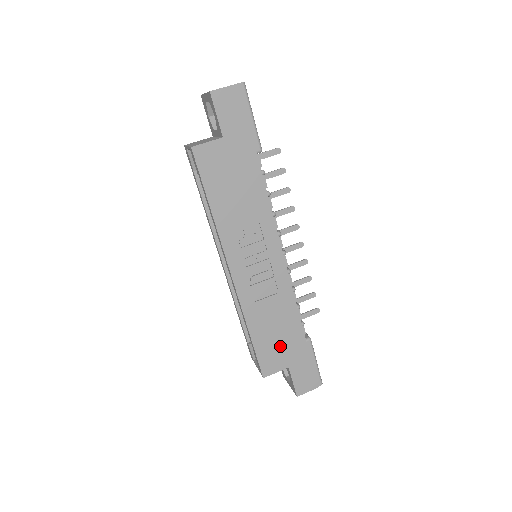
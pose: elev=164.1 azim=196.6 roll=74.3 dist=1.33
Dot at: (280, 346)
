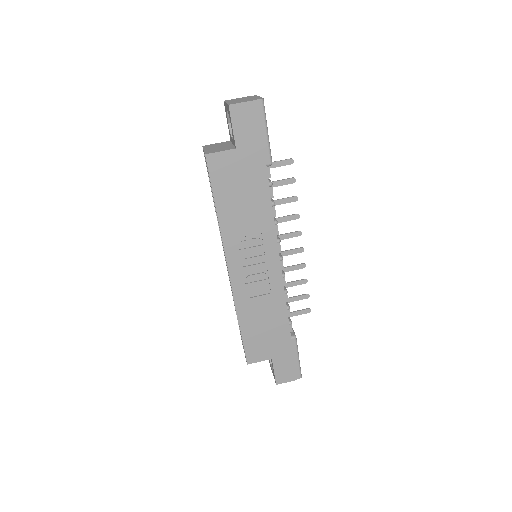
Dot at: (266, 339)
